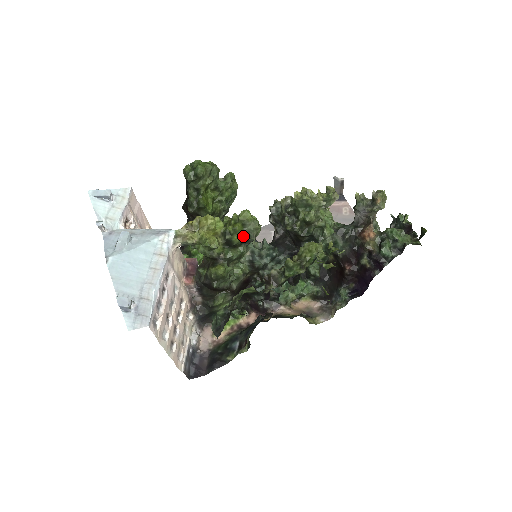
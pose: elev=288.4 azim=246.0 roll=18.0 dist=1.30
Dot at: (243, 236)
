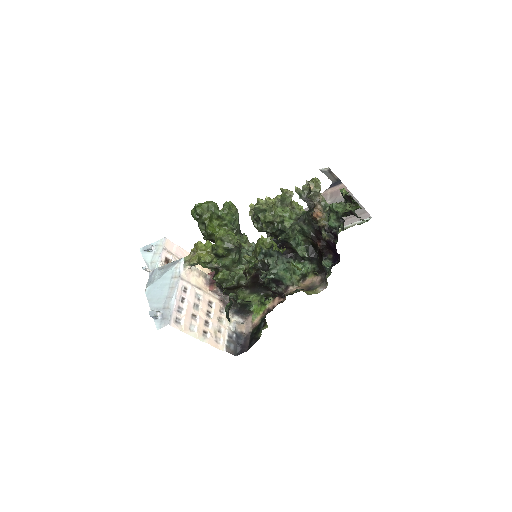
Dot at: (224, 248)
